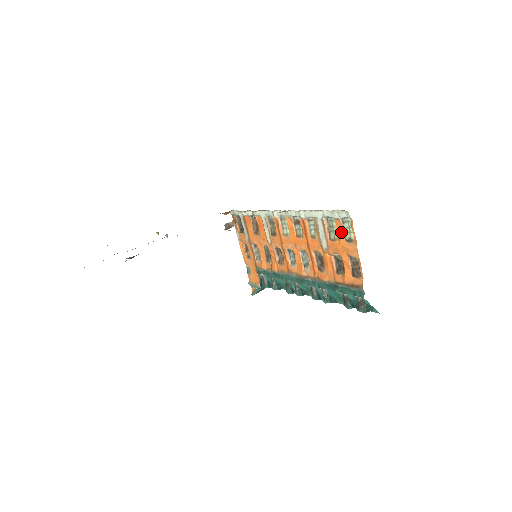
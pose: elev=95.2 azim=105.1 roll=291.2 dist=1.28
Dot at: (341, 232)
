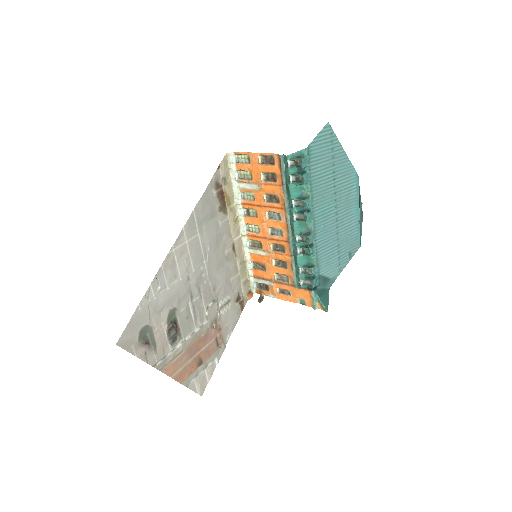
Dot at: (244, 166)
